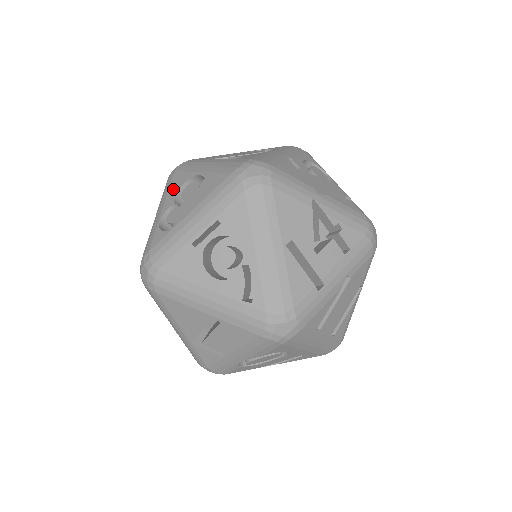
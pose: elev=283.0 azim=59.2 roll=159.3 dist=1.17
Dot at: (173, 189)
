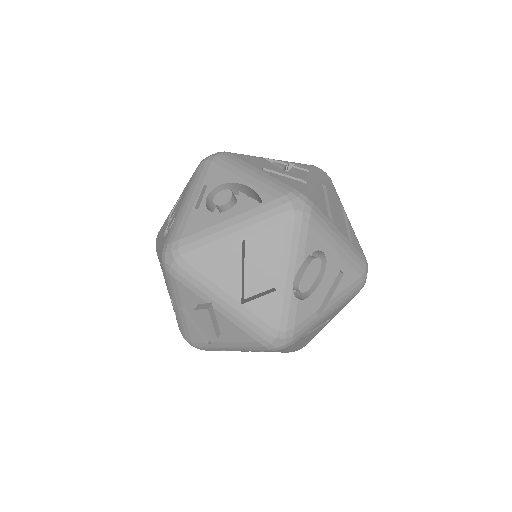
Dot at: (163, 229)
